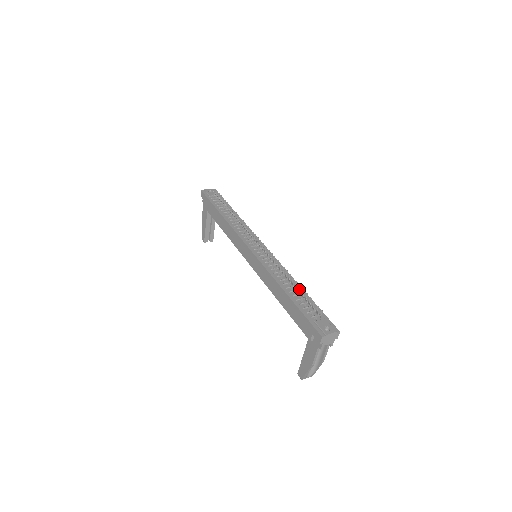
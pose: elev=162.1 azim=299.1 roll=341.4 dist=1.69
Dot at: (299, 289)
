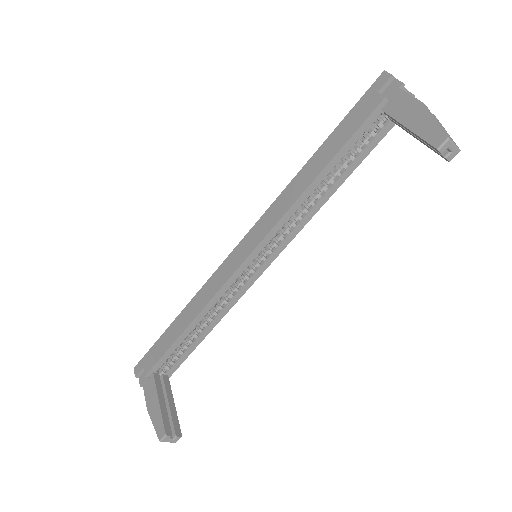
Dot at: occluded
